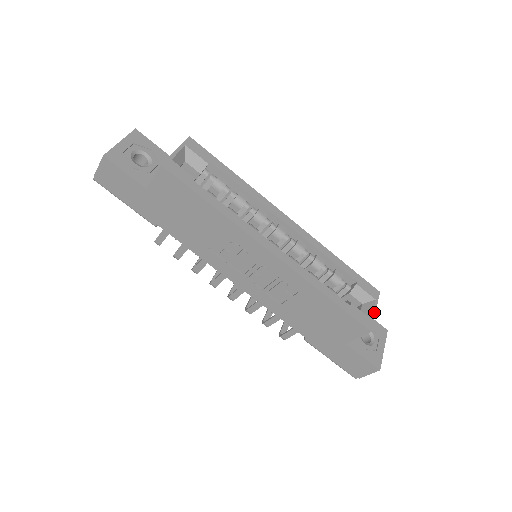
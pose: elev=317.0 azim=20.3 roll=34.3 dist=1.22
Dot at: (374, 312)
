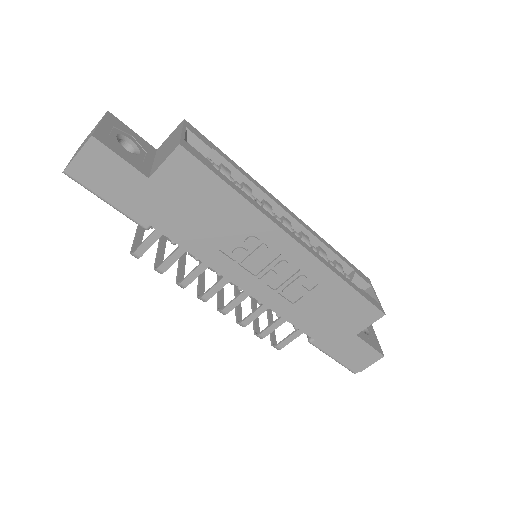
Dot at: (377, 297)
